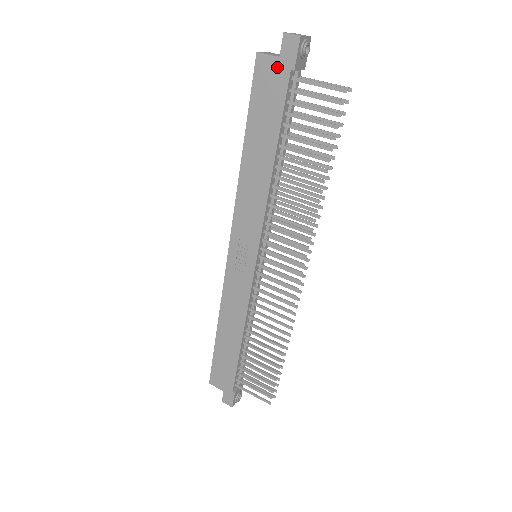
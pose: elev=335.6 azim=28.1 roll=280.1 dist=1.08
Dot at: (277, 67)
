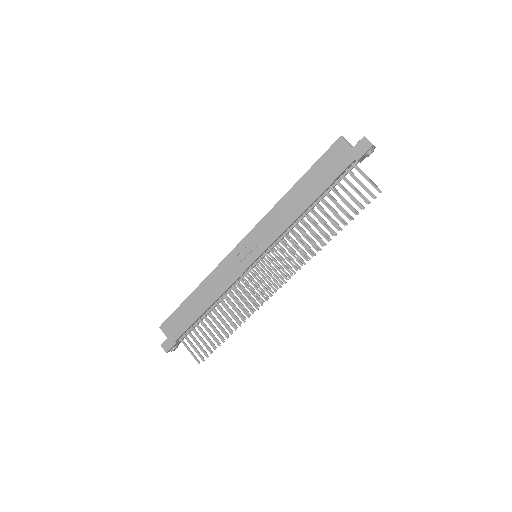
Dot at: (348, 152)
